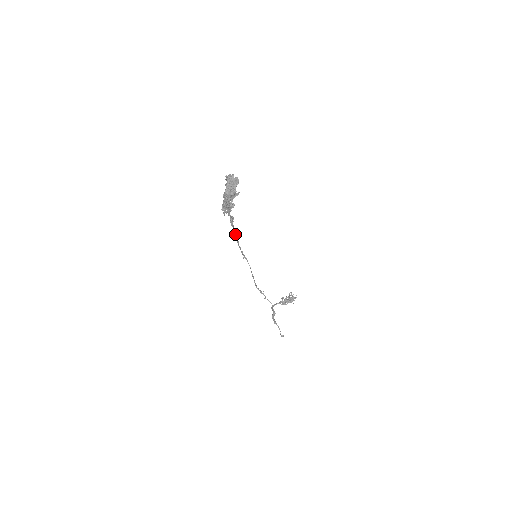
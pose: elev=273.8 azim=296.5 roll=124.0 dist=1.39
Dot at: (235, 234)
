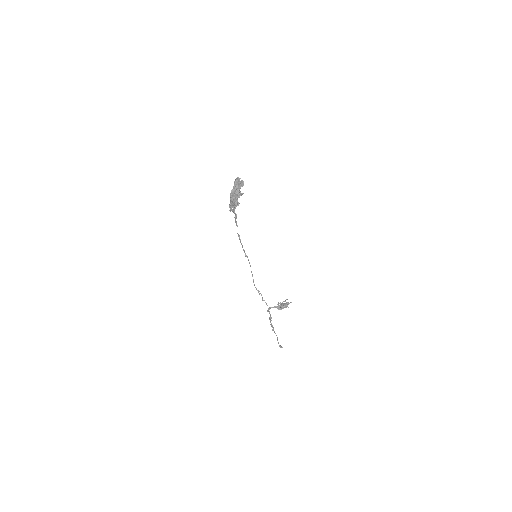
Dot at: occluded
